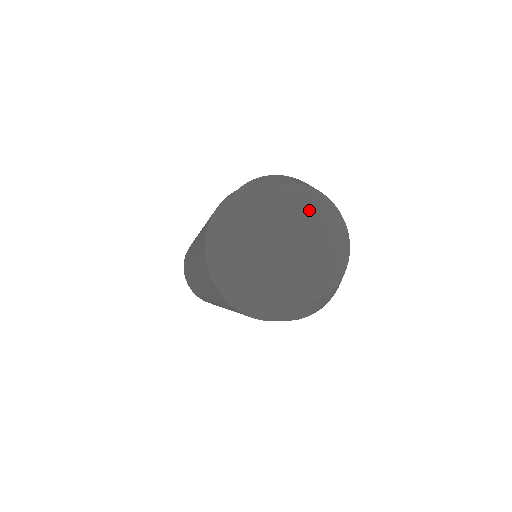
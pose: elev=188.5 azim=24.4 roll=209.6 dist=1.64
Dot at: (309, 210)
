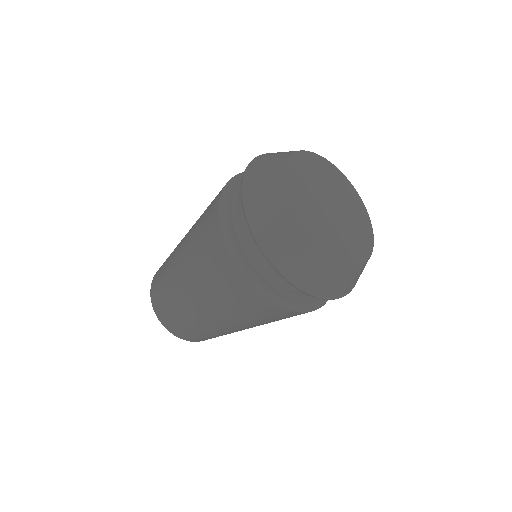
Dot at: (343, 191)
